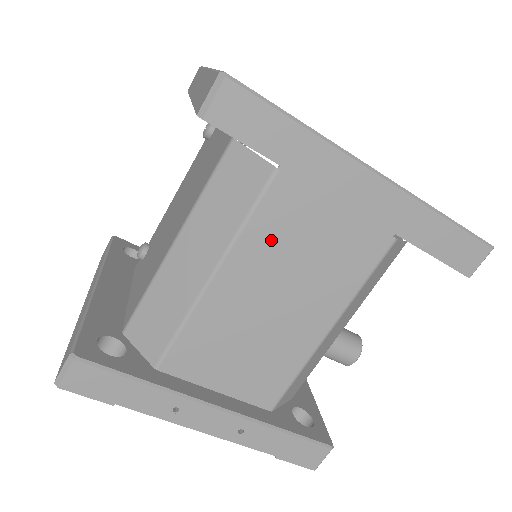
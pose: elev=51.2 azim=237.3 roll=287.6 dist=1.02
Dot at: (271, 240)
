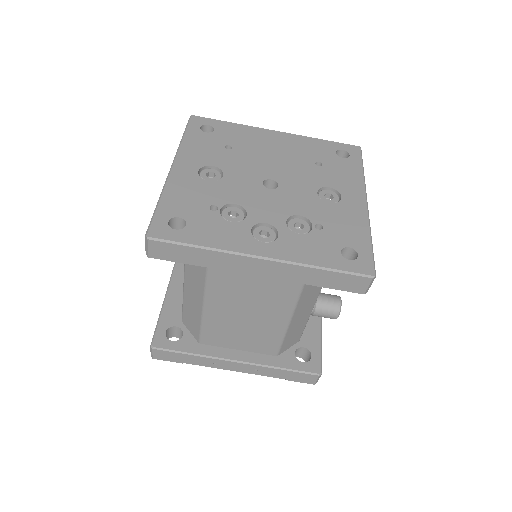
Dot at: (226, 286)
